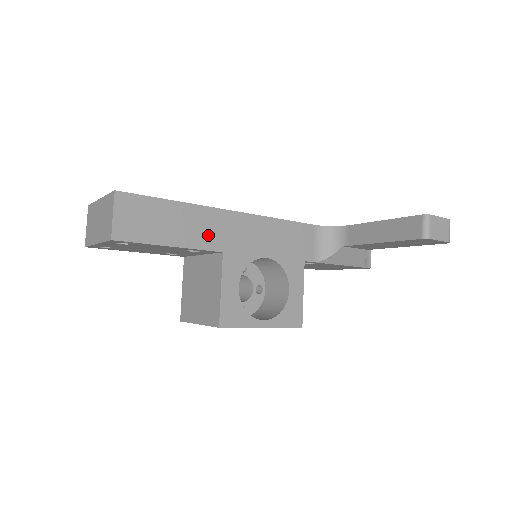
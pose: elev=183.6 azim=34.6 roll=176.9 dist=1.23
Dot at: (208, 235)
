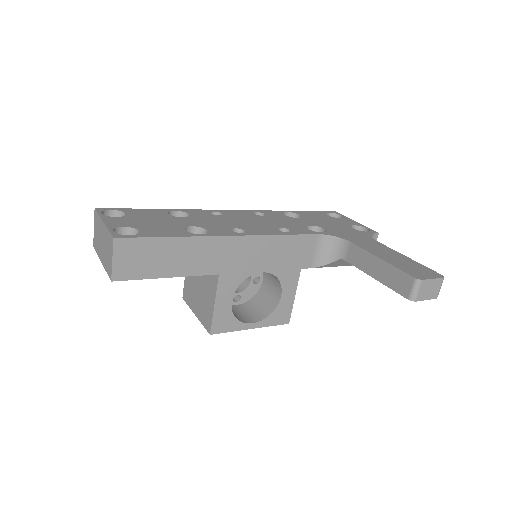
Dot at: (205, 262)
